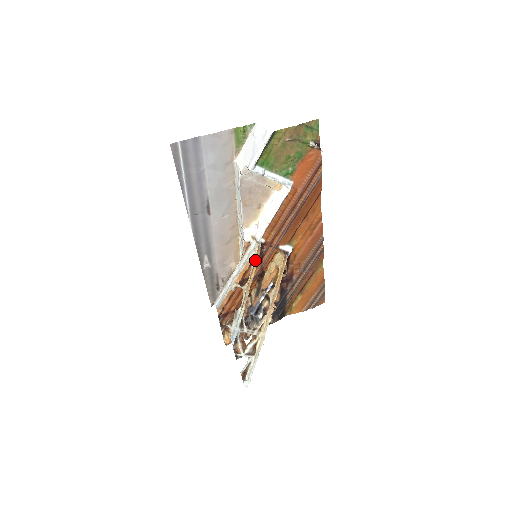
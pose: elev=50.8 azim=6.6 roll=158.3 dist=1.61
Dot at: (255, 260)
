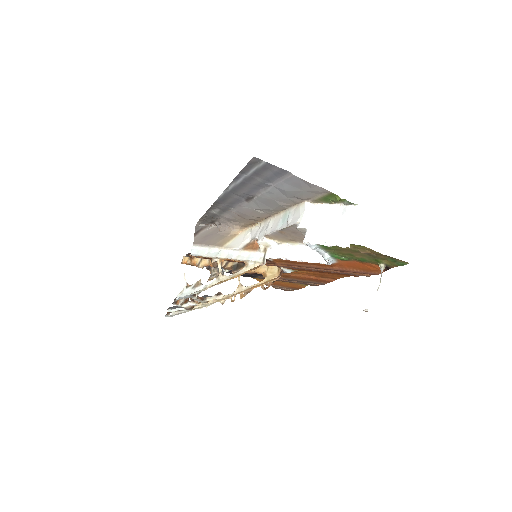
Dot at: (248, 270)
